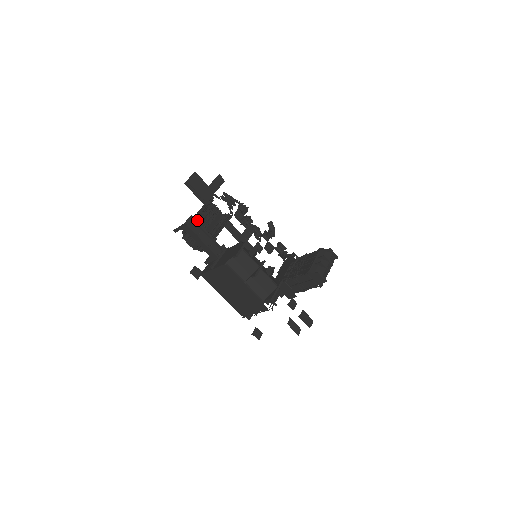
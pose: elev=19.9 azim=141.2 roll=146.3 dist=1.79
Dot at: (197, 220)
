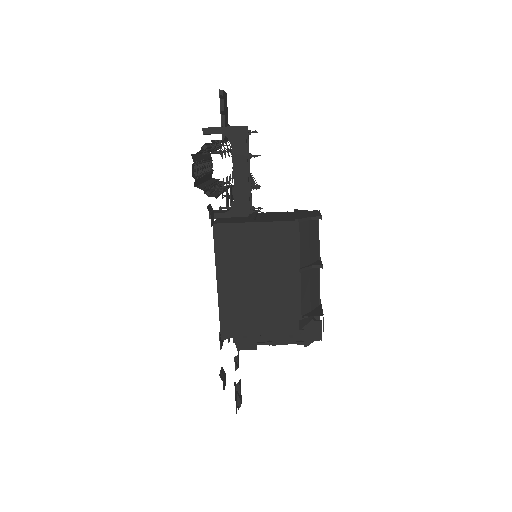
Dot at: occluded
